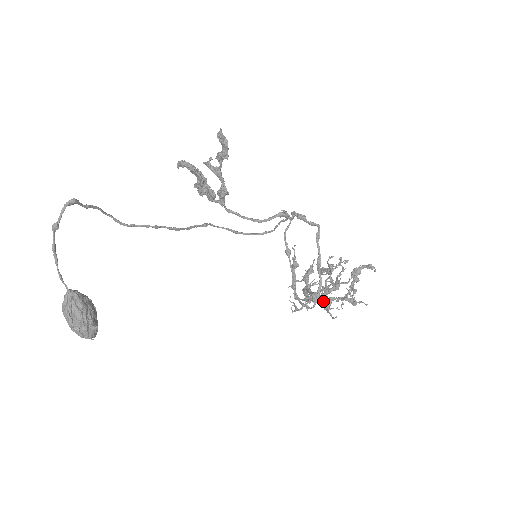
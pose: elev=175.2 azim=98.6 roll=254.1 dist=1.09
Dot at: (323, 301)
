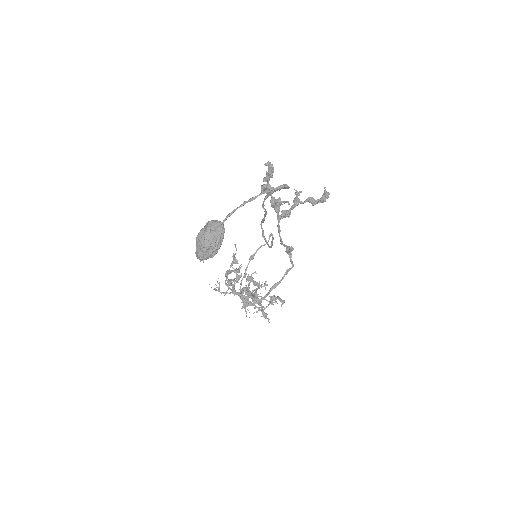
Dot at: occluded
